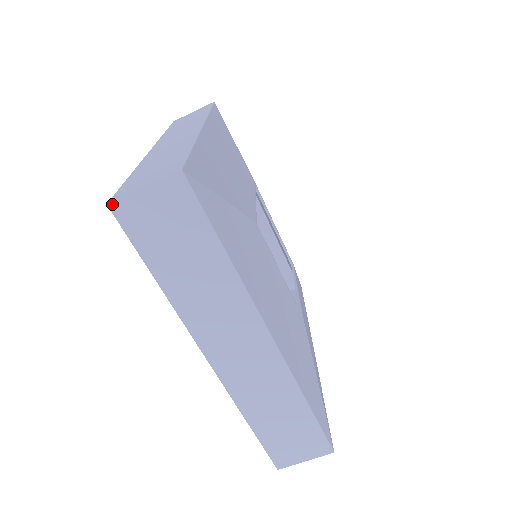
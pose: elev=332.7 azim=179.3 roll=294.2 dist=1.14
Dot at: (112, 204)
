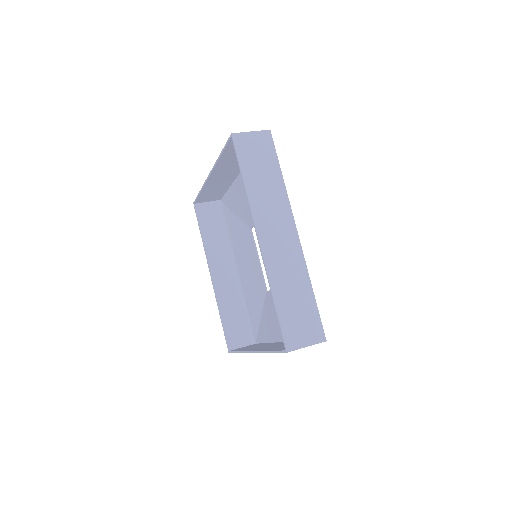
Dot at: (234, 134)
